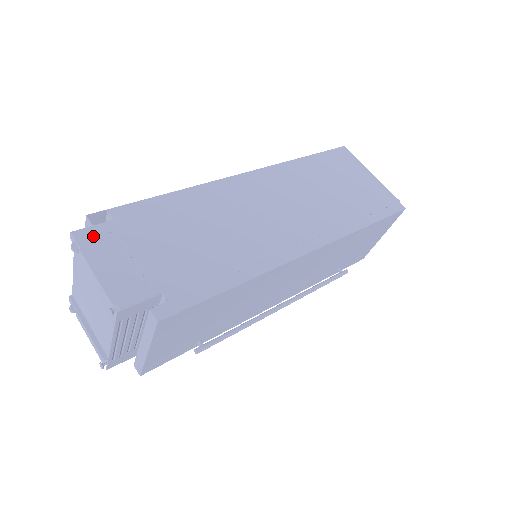
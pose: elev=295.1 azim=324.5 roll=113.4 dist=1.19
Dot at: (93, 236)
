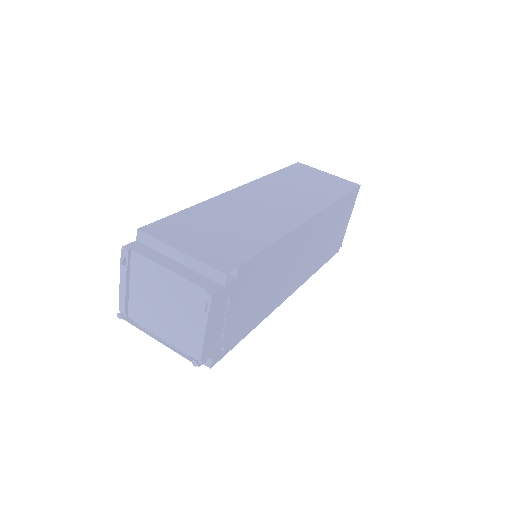
Dot at: (220, 298)
